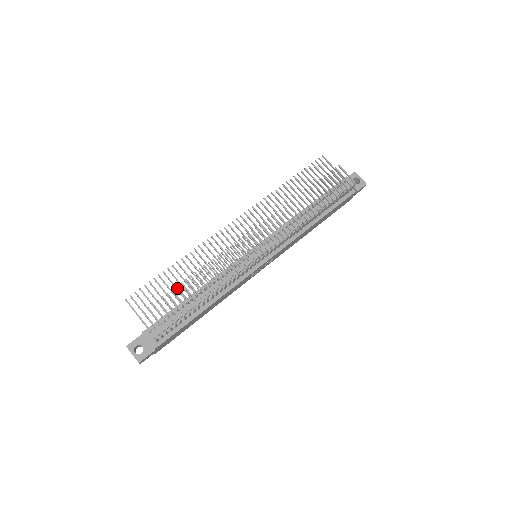
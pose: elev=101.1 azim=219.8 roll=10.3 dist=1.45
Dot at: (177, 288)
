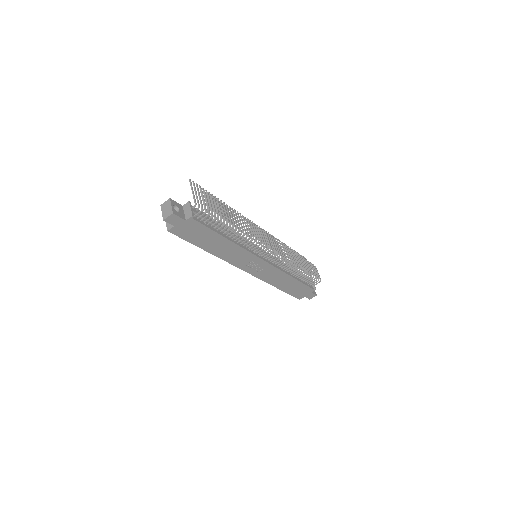
Dot at: (226, 206)
